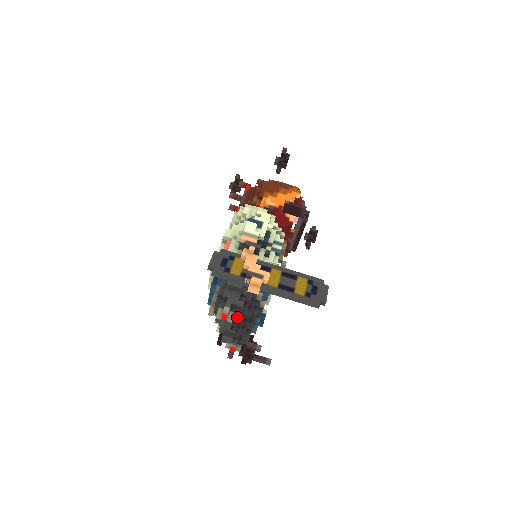
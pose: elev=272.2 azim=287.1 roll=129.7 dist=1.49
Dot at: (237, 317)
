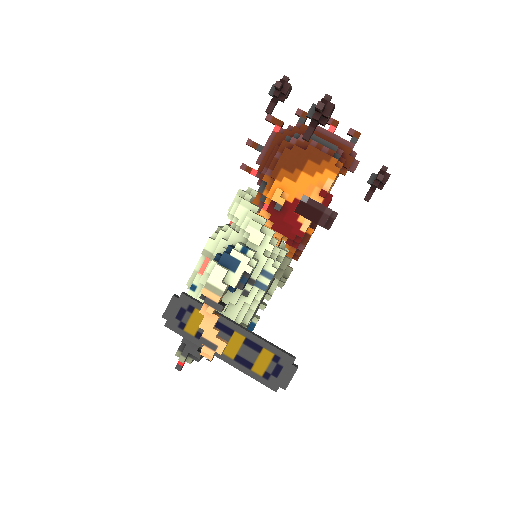
Dot at: (198, 359)
